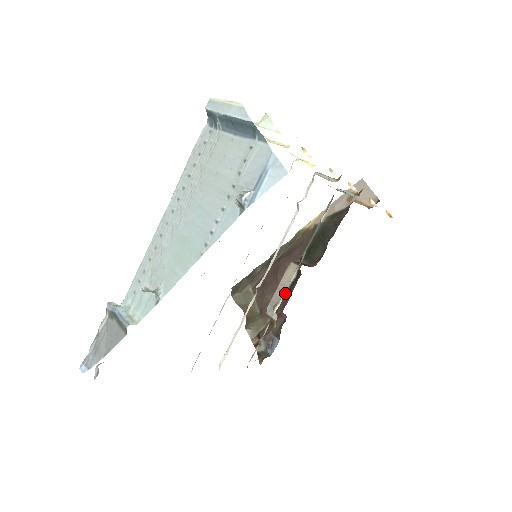
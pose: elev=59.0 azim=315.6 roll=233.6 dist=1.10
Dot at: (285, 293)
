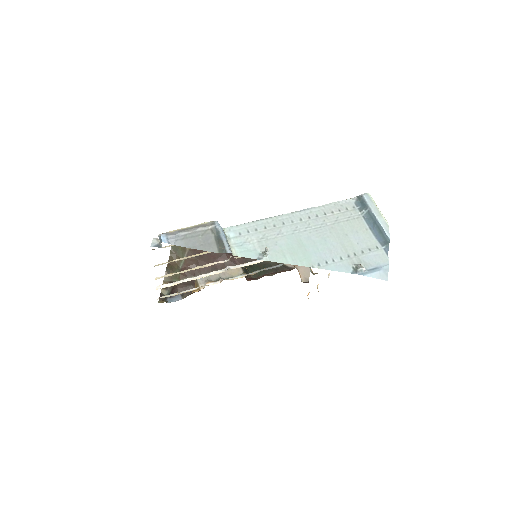
Dot at: occluded
